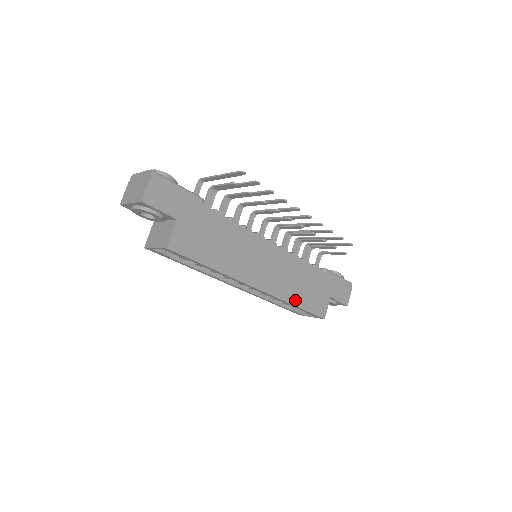
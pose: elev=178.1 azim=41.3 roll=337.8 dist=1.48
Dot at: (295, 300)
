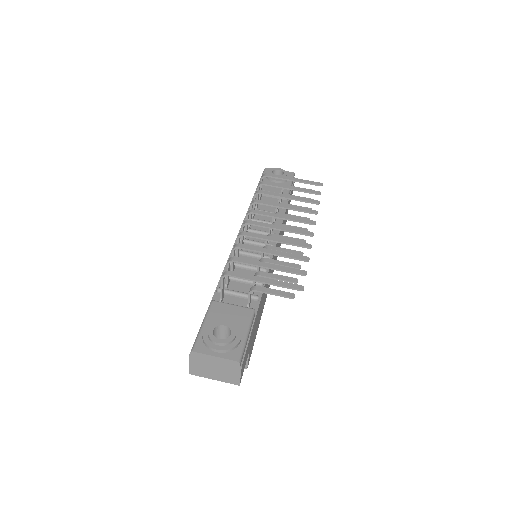
Dot at: occluded
